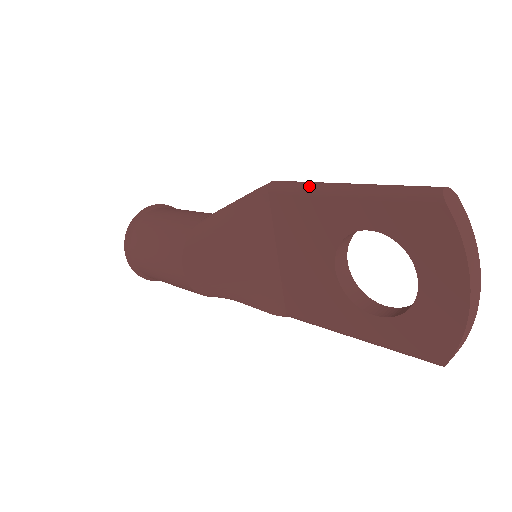
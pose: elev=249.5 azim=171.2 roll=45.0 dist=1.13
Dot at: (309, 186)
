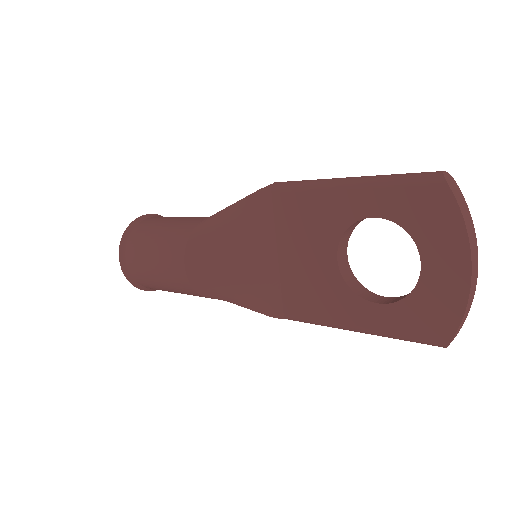
Dot at: (313, 182)
